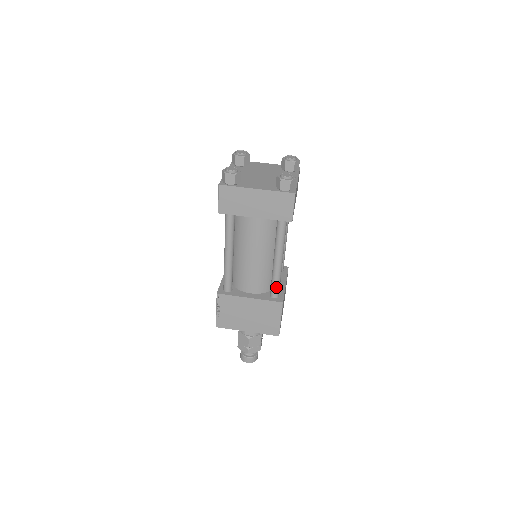
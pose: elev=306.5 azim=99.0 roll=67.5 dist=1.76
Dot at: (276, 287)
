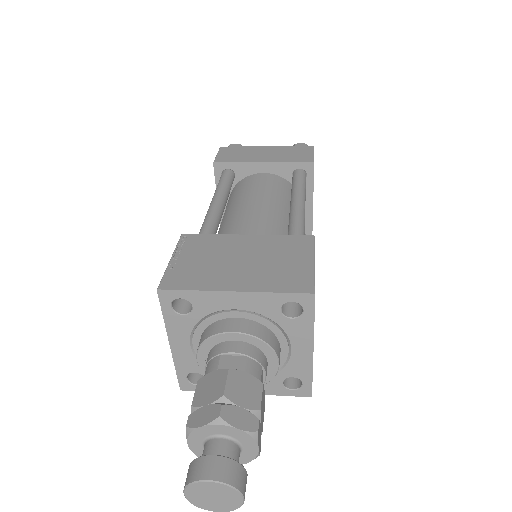
Dot at: (298, 230)
